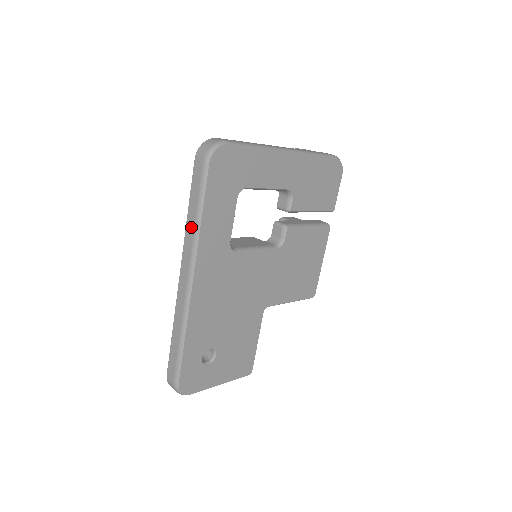
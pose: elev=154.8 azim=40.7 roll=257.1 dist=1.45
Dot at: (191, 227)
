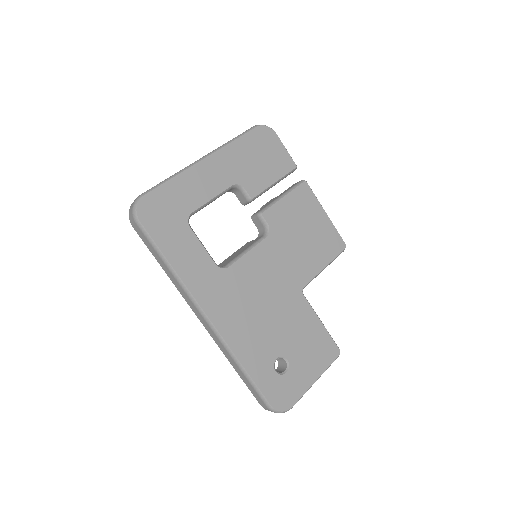
Dot at: (172, 278)
